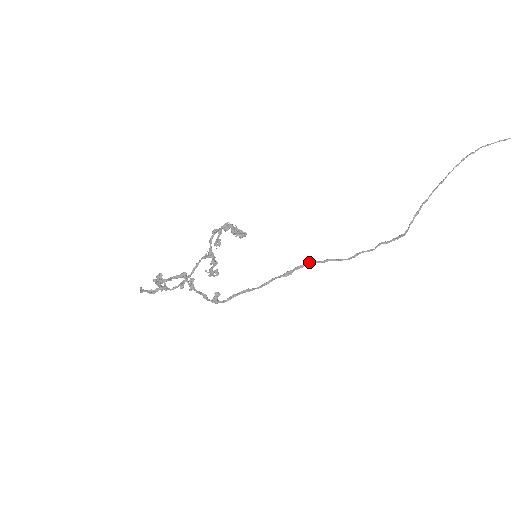
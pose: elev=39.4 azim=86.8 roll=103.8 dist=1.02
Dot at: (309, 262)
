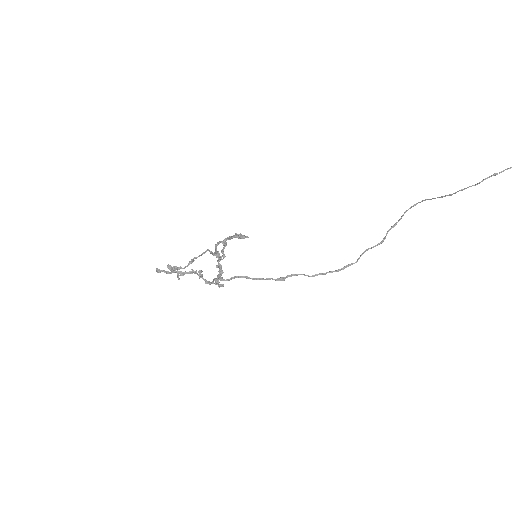
Dot at: (300, 274)
